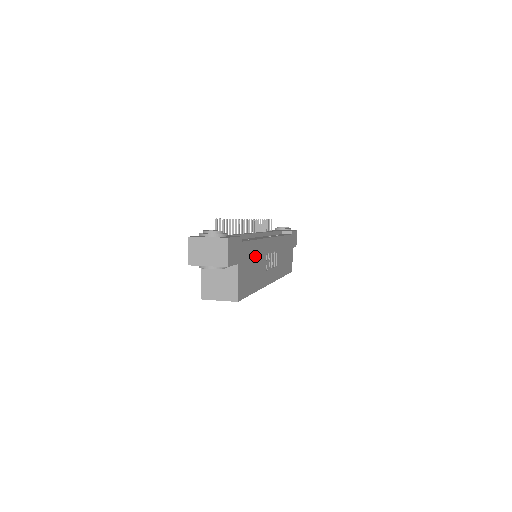
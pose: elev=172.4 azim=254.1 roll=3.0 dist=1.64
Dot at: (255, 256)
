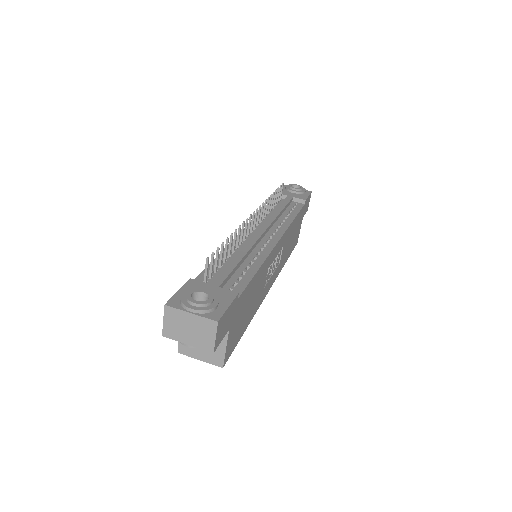
Dot at: (253, 289)
